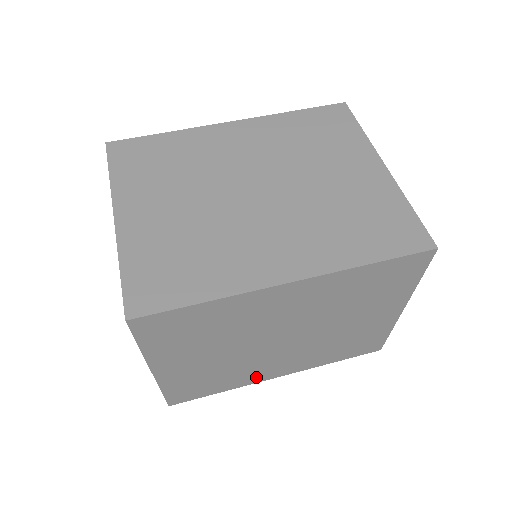
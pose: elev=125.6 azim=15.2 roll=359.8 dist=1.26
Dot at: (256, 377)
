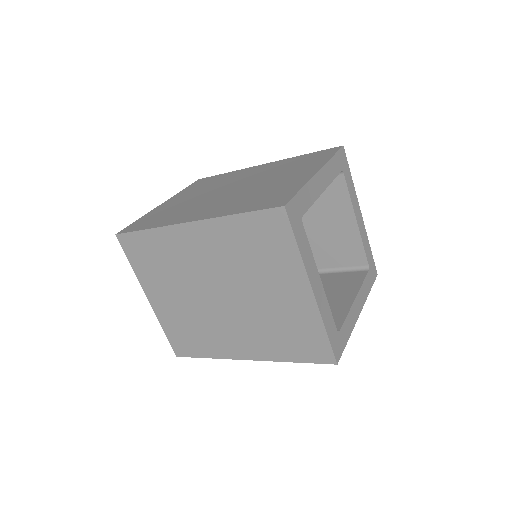
Dot at: (226, 349)
